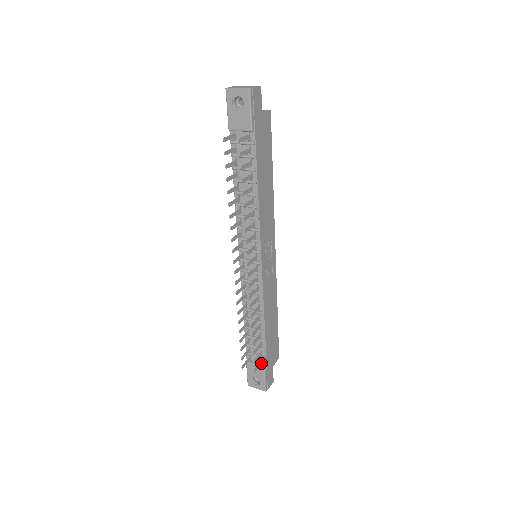
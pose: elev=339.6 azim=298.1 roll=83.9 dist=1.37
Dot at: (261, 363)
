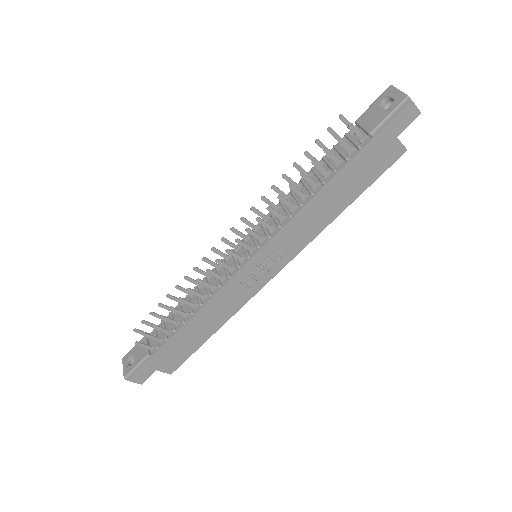
Dot at: (151, 349)
